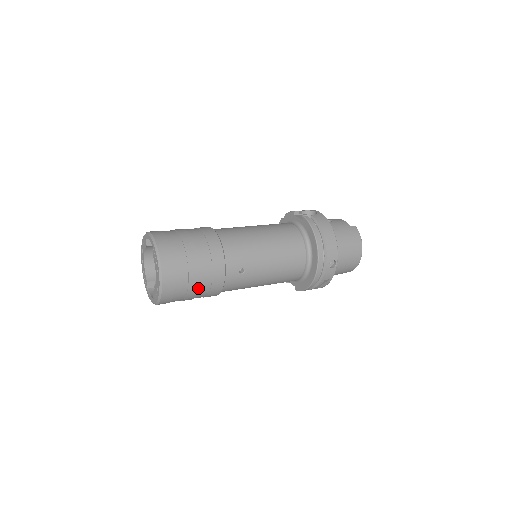
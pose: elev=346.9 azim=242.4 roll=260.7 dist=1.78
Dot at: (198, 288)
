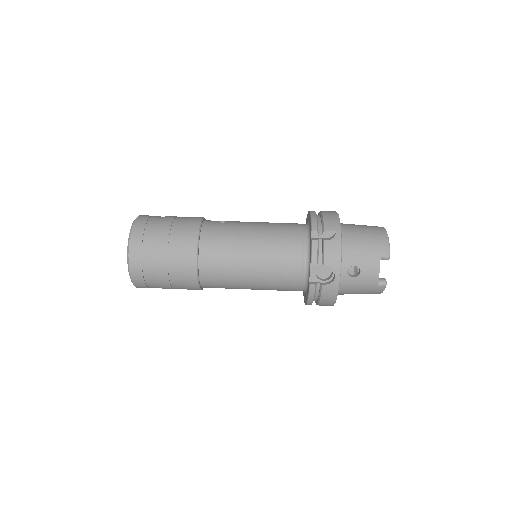
Dot at: occluded
